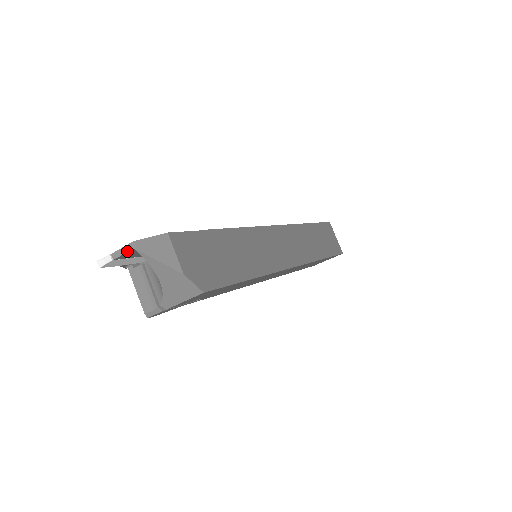
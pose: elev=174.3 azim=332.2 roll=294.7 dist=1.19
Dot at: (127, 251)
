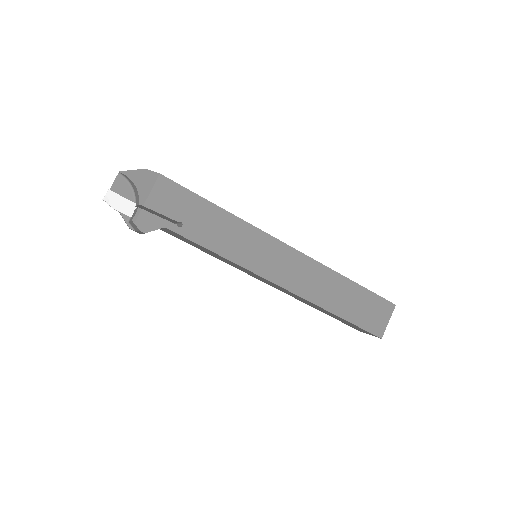
Dot at: (116, 178)
